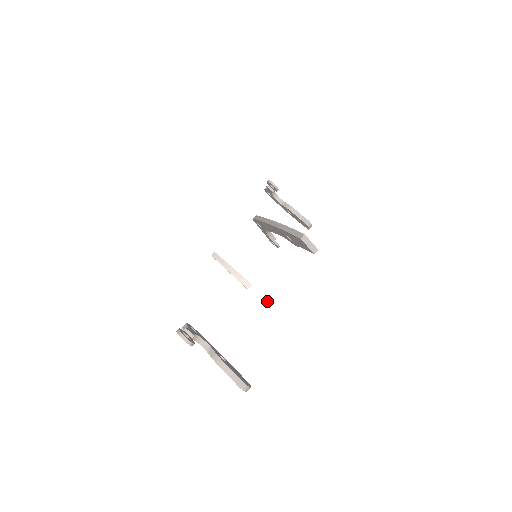
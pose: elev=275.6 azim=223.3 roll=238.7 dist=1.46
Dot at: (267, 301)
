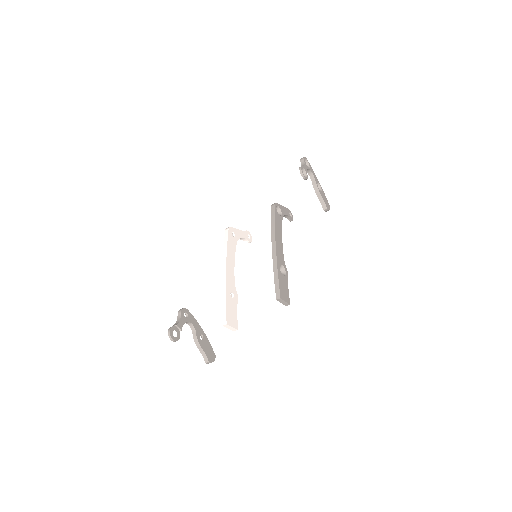
Dot at: occluded
